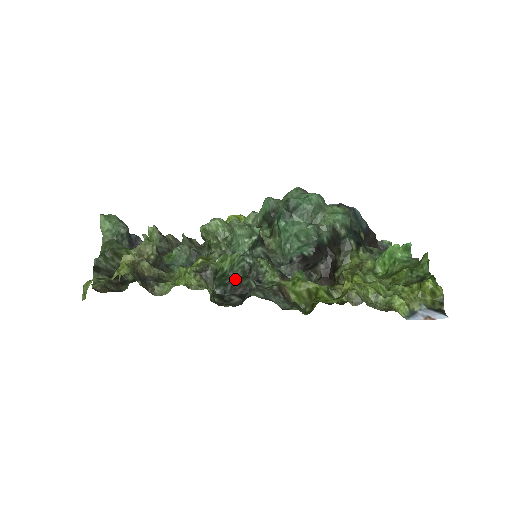
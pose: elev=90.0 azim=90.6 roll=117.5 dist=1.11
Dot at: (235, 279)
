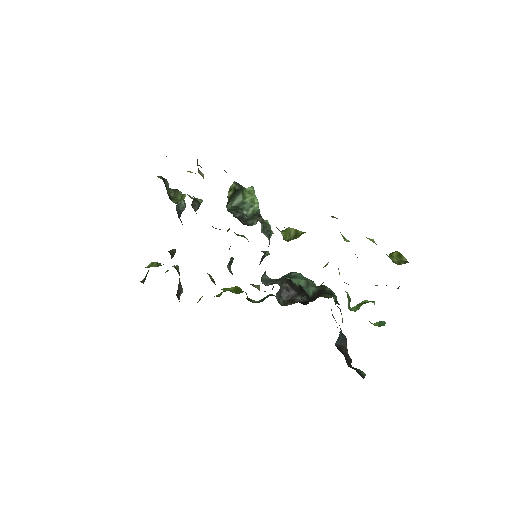
Dot at: (245, 216)
